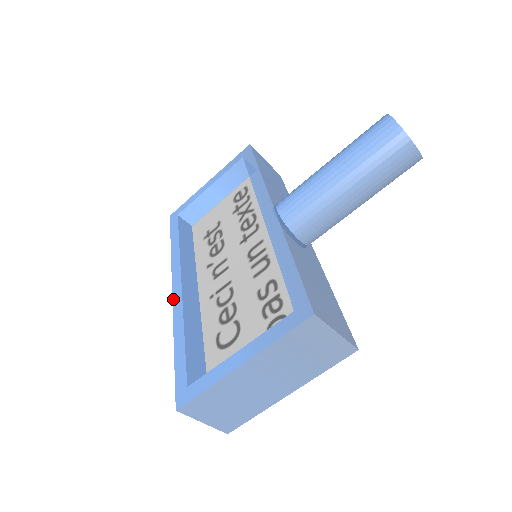
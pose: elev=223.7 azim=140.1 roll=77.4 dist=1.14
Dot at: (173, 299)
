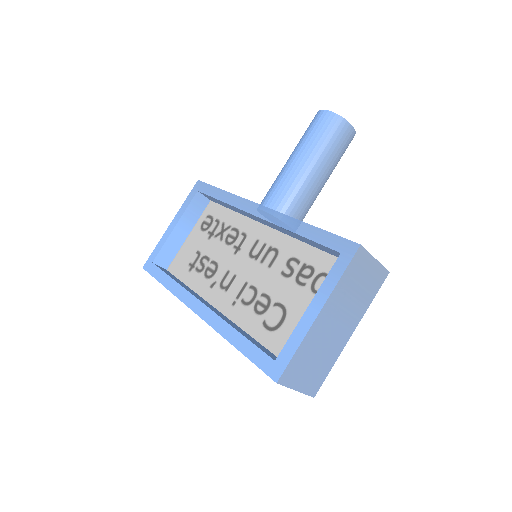
Dot at: (202, 318)
